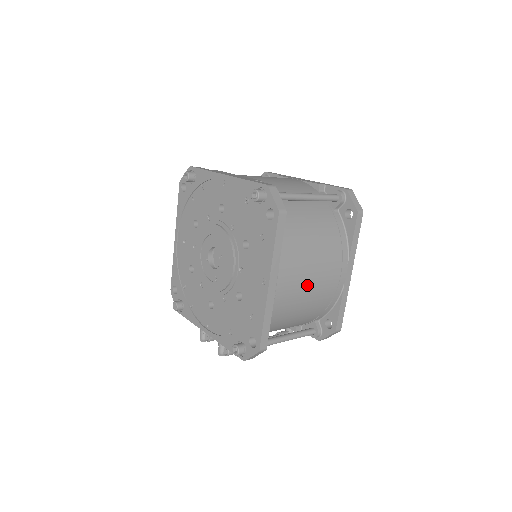
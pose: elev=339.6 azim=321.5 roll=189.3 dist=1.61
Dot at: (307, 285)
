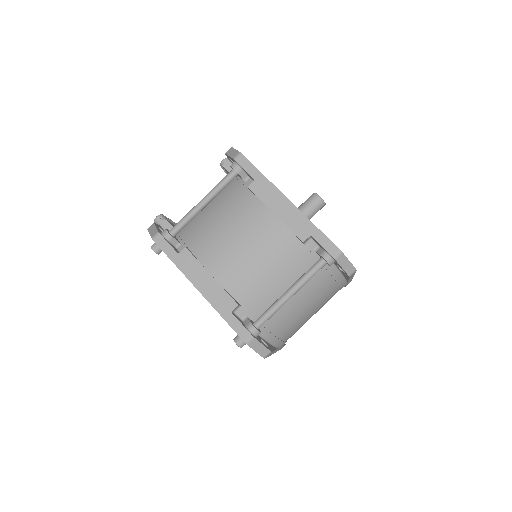
Dot at: occluded
